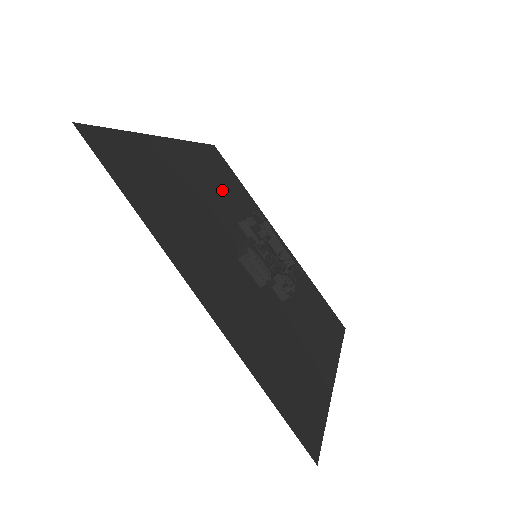
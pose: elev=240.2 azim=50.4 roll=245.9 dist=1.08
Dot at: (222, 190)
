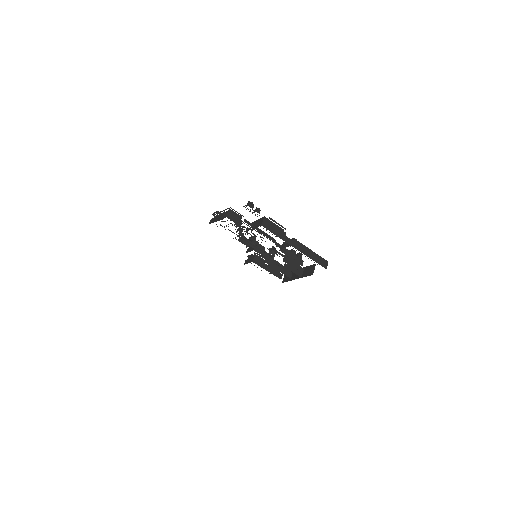
Dot at: occluded
